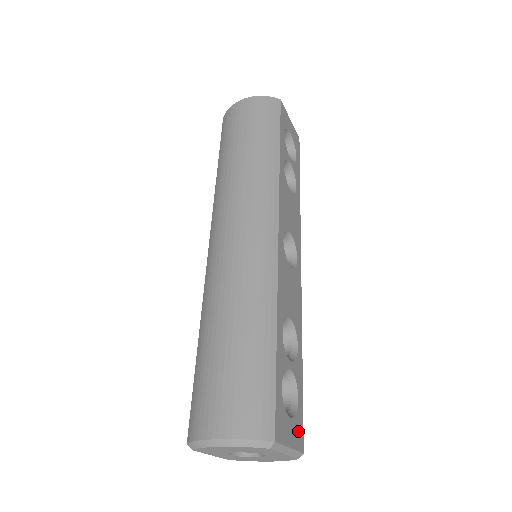
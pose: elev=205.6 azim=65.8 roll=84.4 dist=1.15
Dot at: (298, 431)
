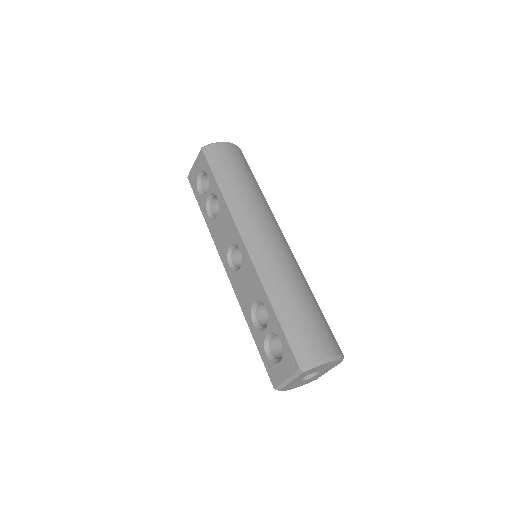
Dot at: occluded
